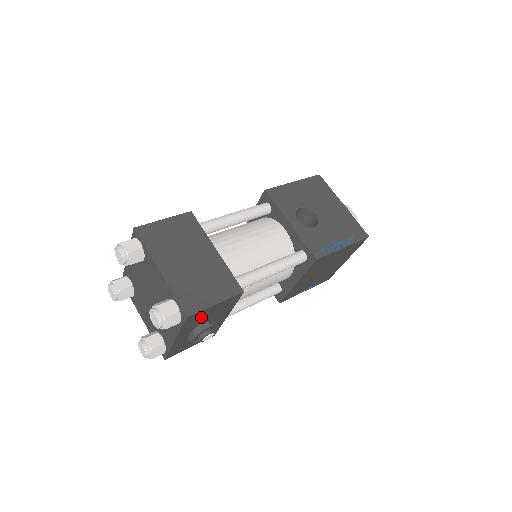
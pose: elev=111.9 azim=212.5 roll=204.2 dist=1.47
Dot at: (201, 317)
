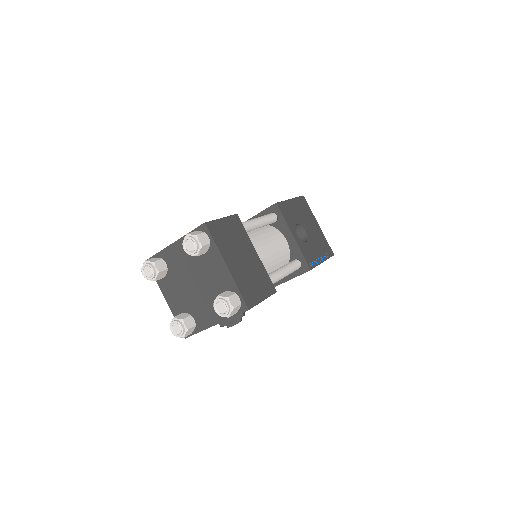
Dot at: occluded
